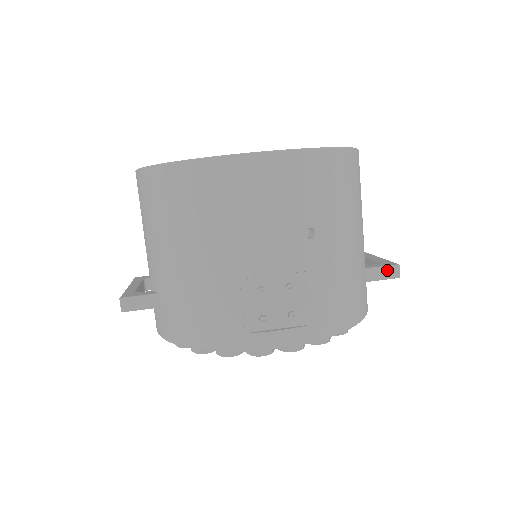
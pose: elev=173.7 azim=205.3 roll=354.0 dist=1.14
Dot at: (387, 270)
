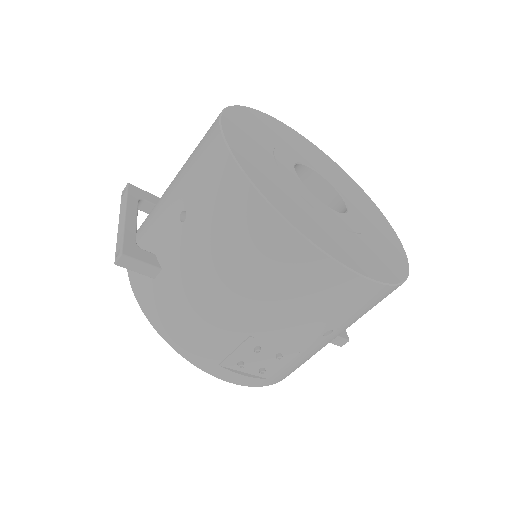
Dot at: (339, 340)
